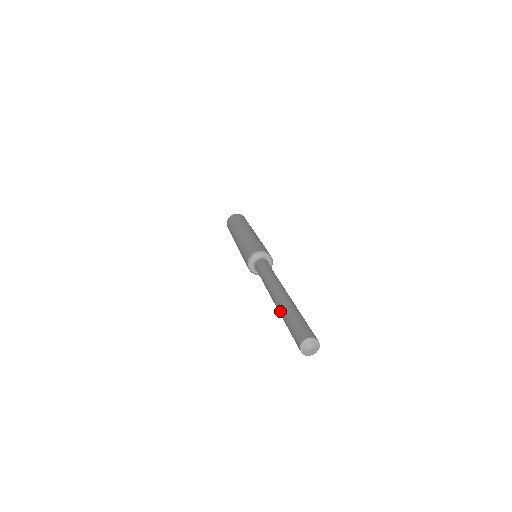
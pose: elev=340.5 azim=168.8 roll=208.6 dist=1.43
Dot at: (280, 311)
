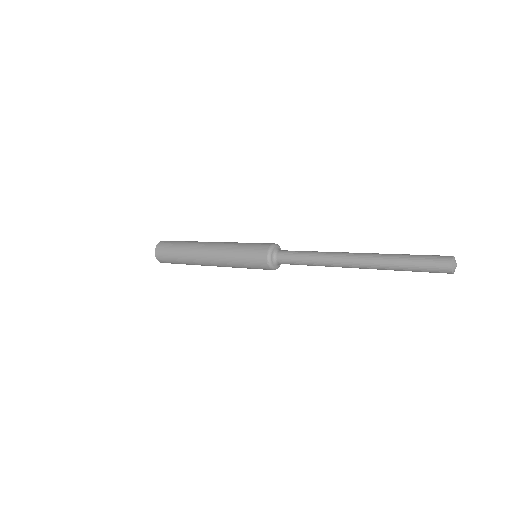
Dot at: (383, 269)
